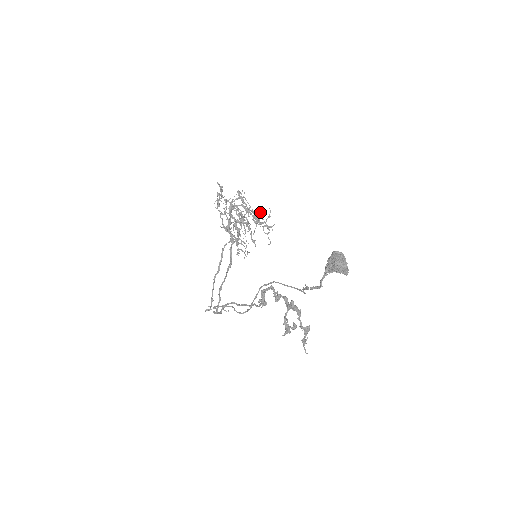
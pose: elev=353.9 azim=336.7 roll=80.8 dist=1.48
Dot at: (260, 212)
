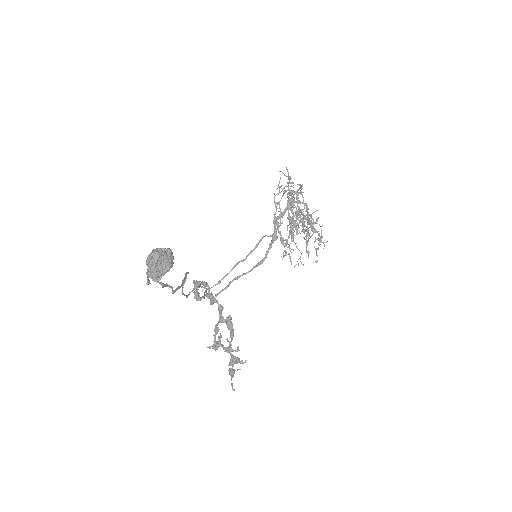
Dot at: (317, 219)
